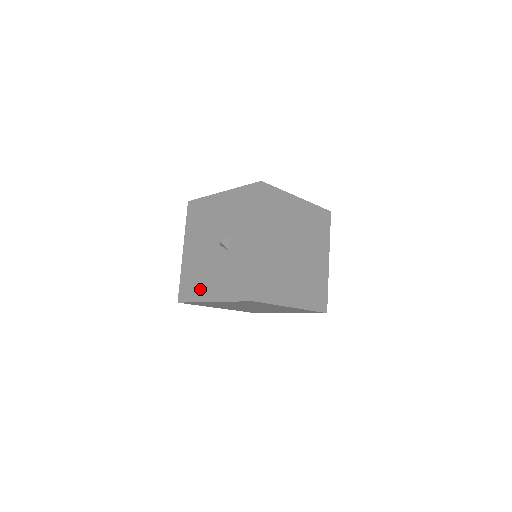
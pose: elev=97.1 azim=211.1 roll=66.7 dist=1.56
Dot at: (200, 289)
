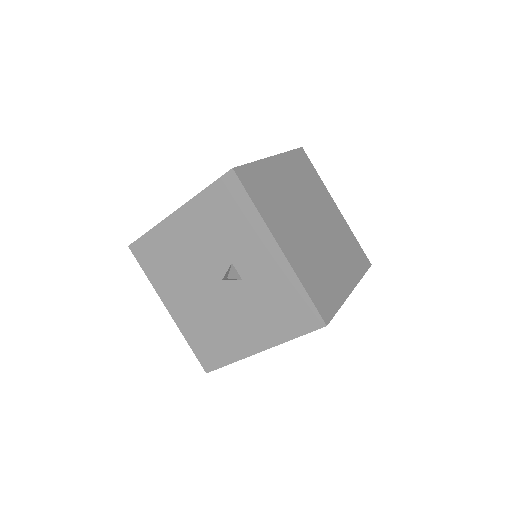
Dot at: (230, 345)
